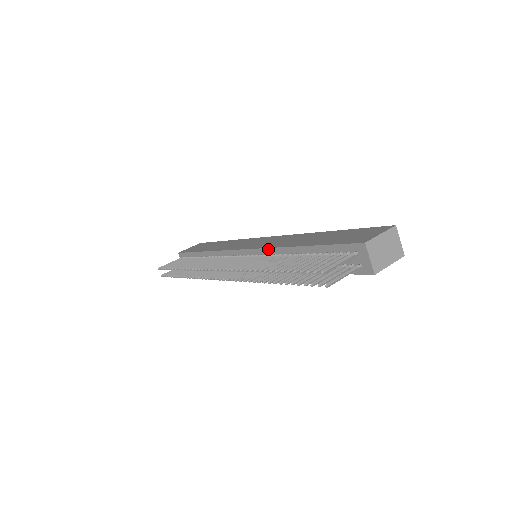
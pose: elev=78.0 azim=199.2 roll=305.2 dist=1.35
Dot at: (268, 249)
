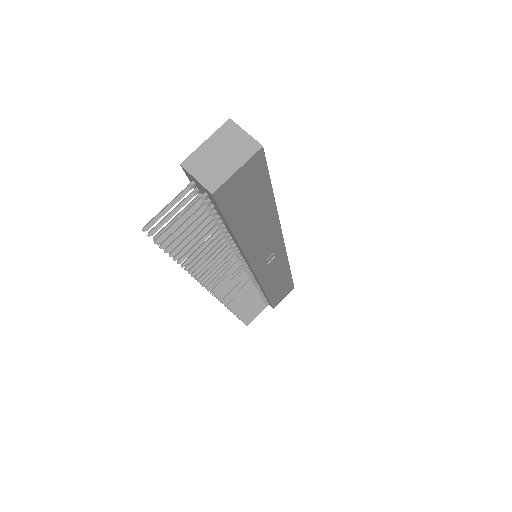
Dot at: occluded
